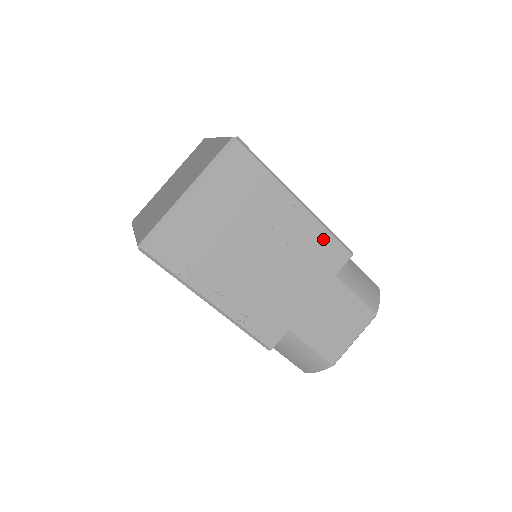
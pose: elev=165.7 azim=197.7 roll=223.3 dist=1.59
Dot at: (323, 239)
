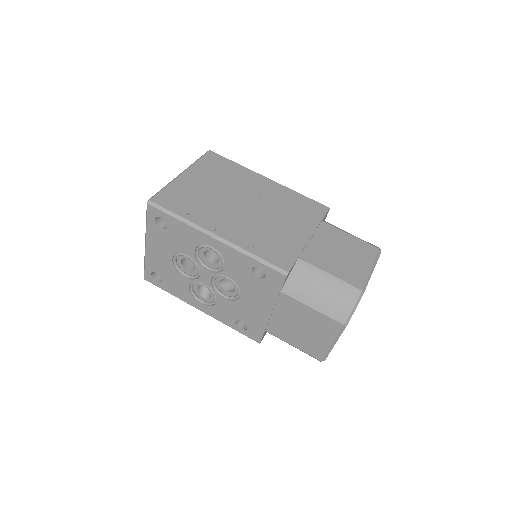
Dot at: (299, 198)
